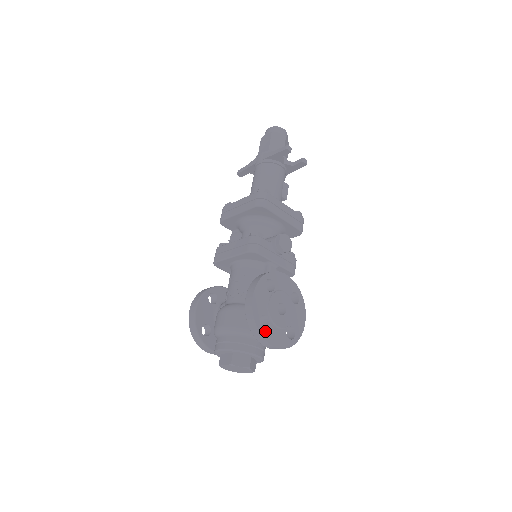
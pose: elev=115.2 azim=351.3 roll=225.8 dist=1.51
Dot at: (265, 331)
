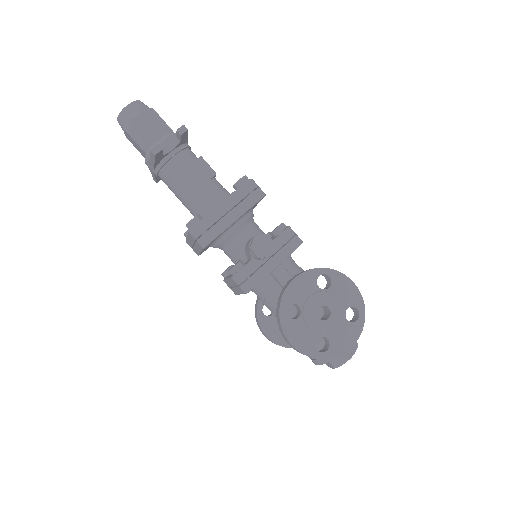
Dot at: (331, 350)
